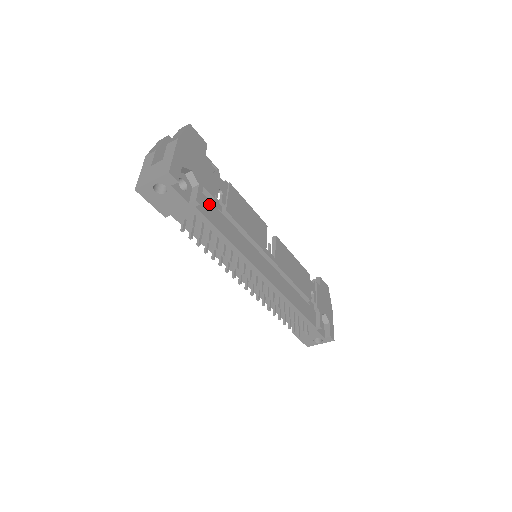
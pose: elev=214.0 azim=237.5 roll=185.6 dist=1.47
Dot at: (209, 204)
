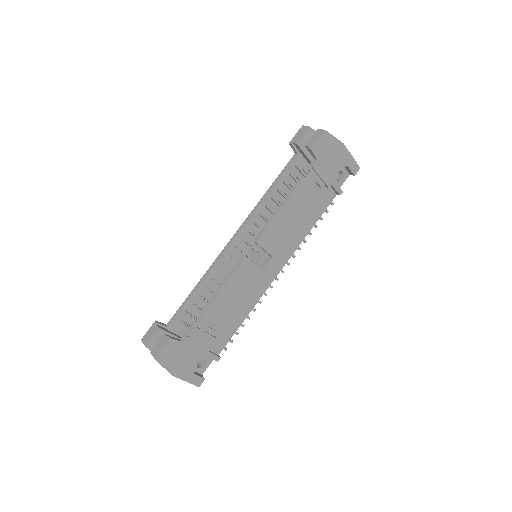
Dot at: (217, 338)
